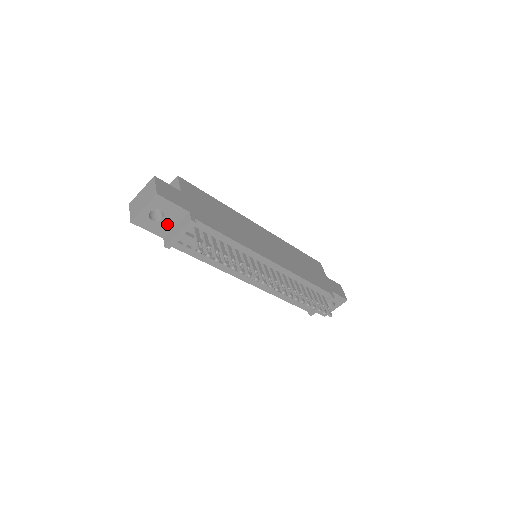
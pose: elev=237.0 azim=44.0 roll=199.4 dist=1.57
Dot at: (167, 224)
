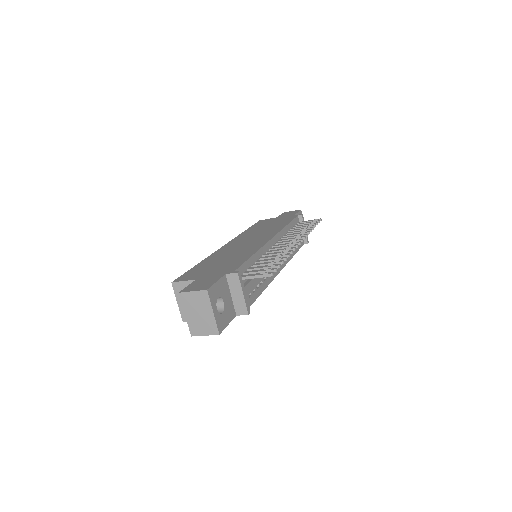
Dot at: (228, 302)
